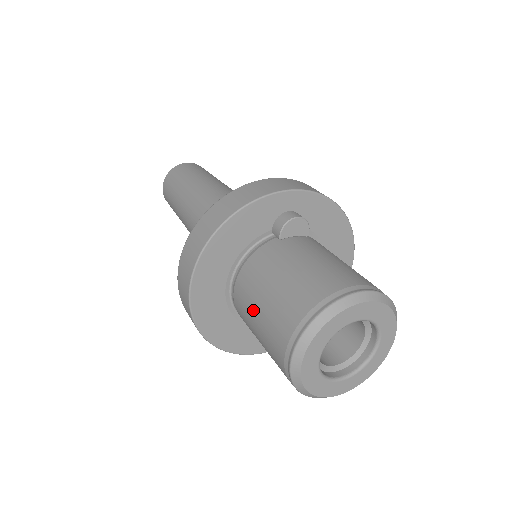
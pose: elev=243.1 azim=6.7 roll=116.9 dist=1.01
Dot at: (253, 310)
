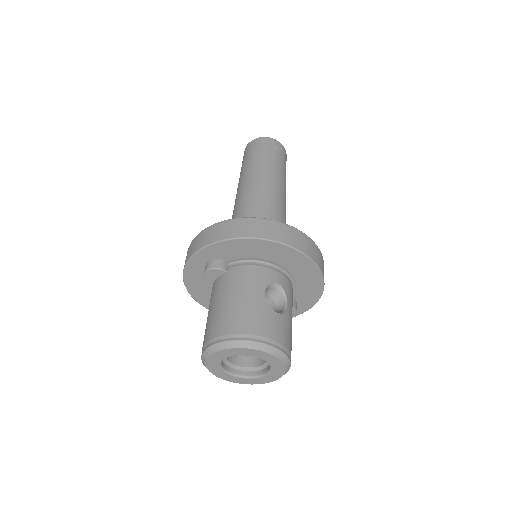
Dot at: occluded
